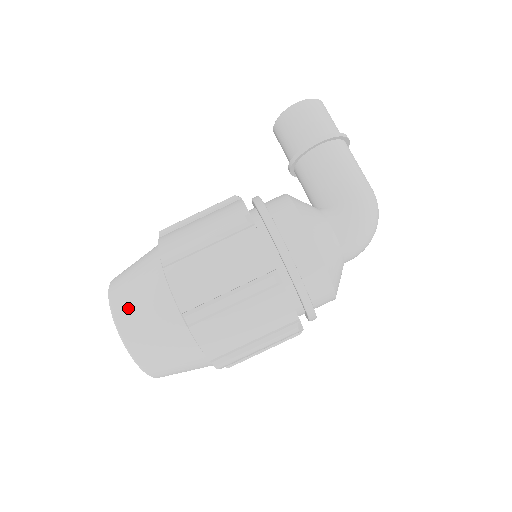
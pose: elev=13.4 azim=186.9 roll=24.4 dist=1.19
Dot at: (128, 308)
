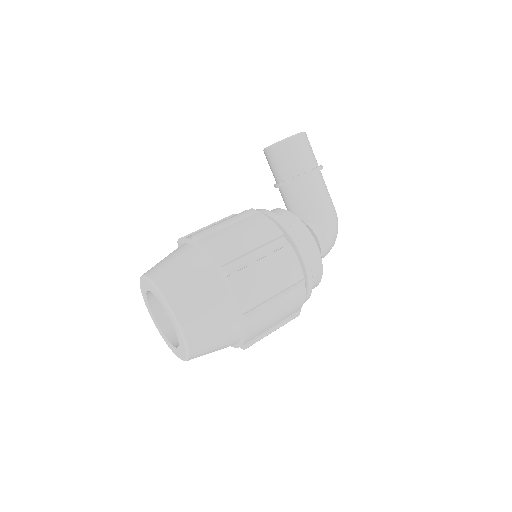
Dot at: (191, 310)
